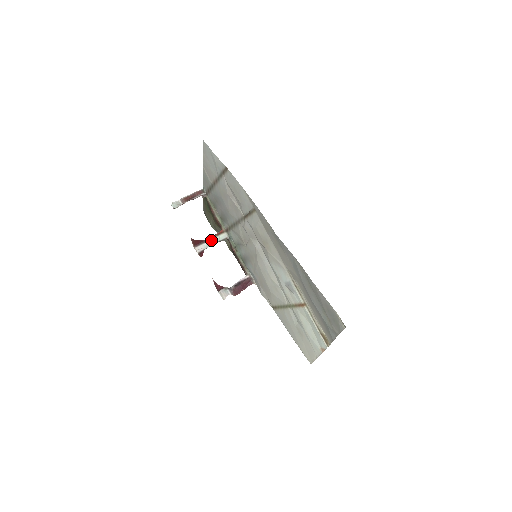
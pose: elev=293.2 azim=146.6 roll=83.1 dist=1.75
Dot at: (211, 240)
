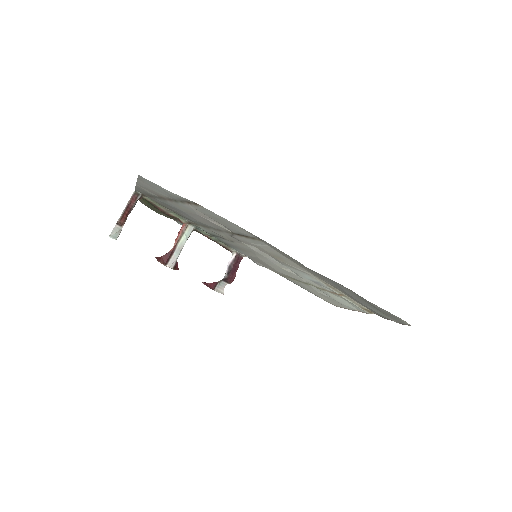
Dot at: (178, 245)
